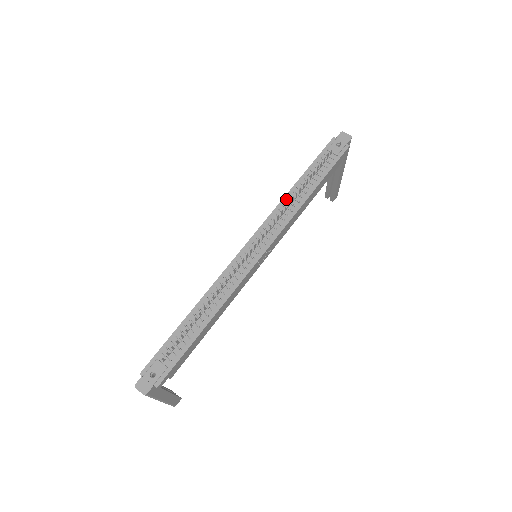
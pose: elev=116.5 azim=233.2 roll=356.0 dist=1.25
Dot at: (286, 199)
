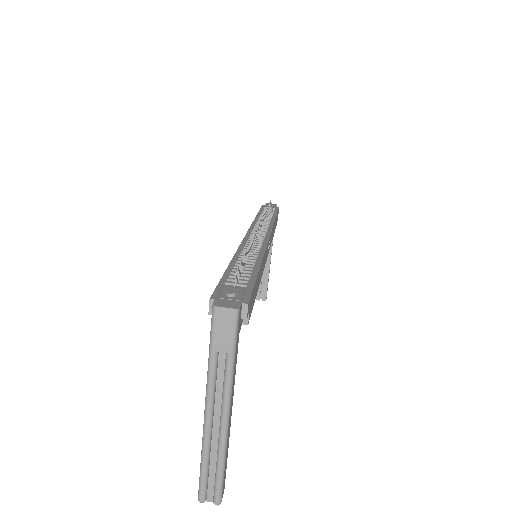
Dot at: occluded
